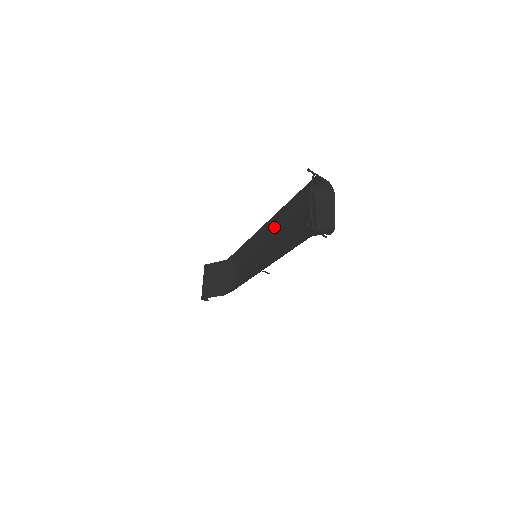
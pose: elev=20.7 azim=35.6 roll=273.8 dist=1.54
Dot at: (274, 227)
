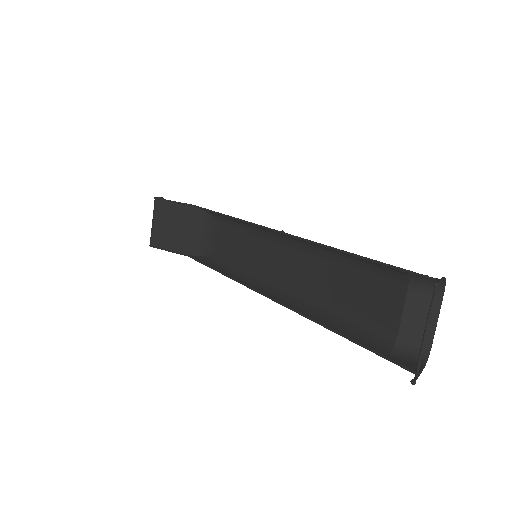
Dot at: (300, 242)
